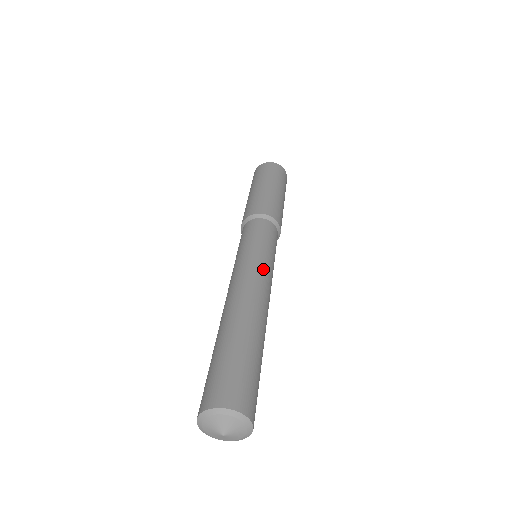
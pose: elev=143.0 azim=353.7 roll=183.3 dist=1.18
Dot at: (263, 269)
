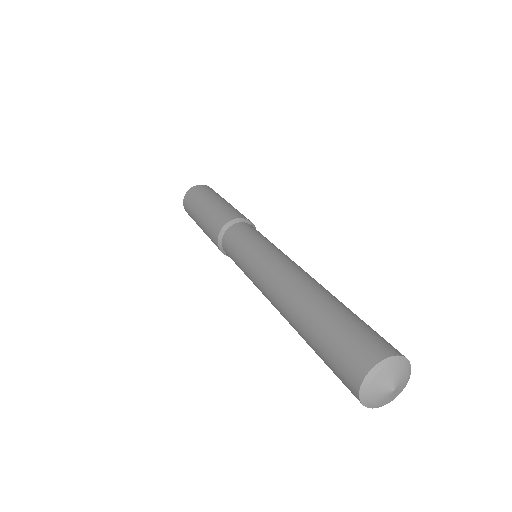
Dot at: (266, 258)
